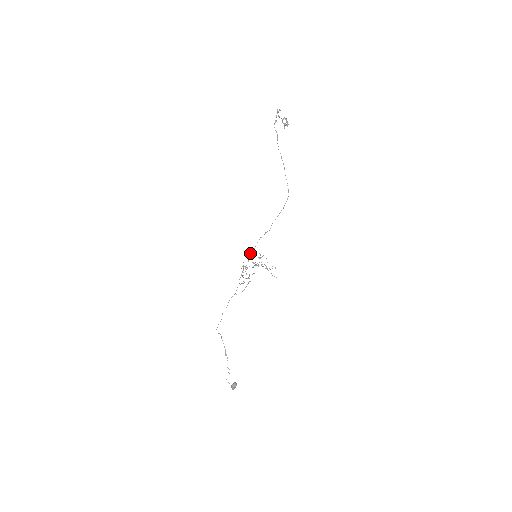
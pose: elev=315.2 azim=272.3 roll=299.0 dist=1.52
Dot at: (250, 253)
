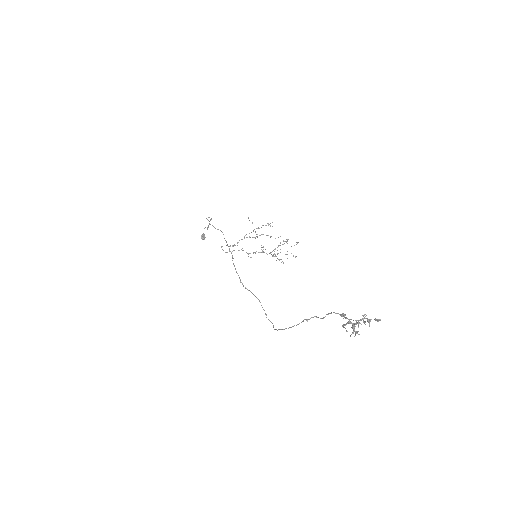
Dot at: (233, 263)
